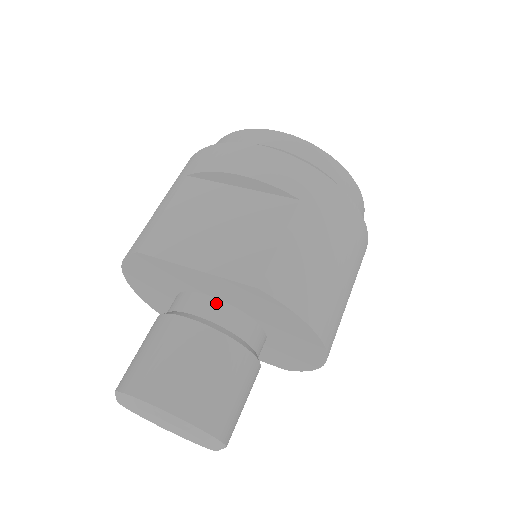
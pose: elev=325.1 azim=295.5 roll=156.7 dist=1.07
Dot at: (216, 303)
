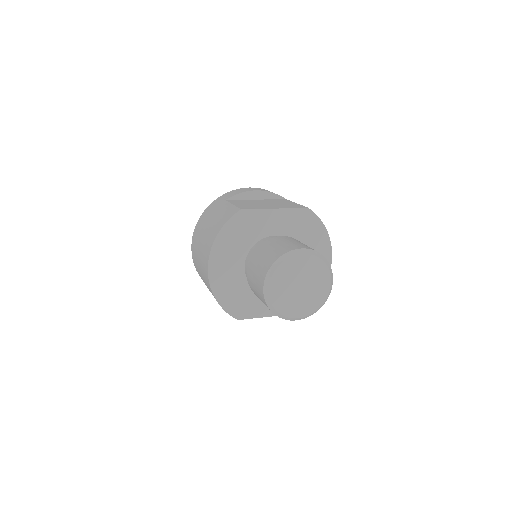
Dot at: occluded
